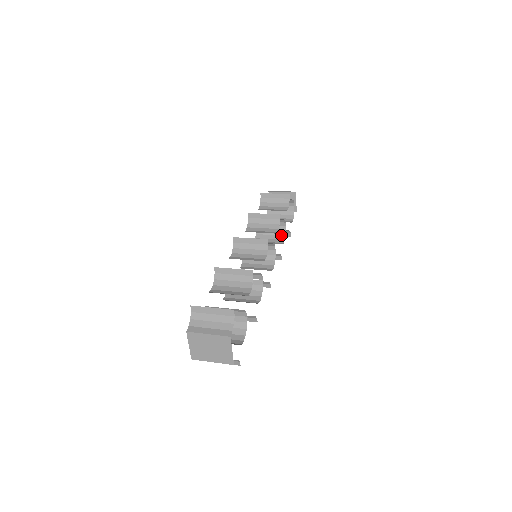
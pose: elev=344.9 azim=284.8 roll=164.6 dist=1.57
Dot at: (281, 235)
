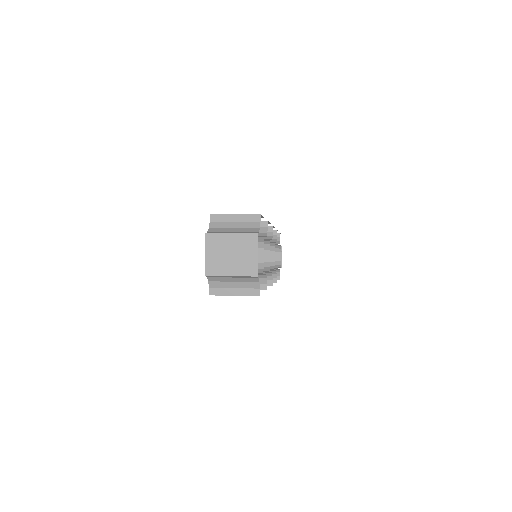
Dot at: occluded
